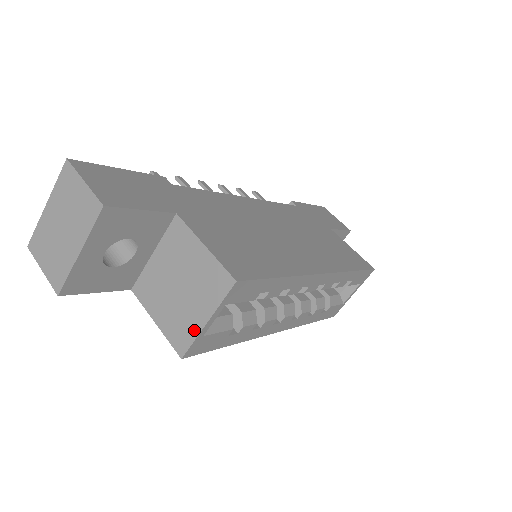
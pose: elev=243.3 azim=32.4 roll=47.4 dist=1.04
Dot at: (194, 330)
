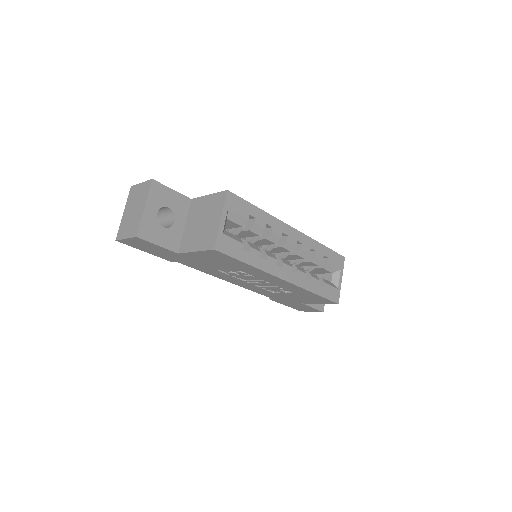
Dot at: (216, 230)
